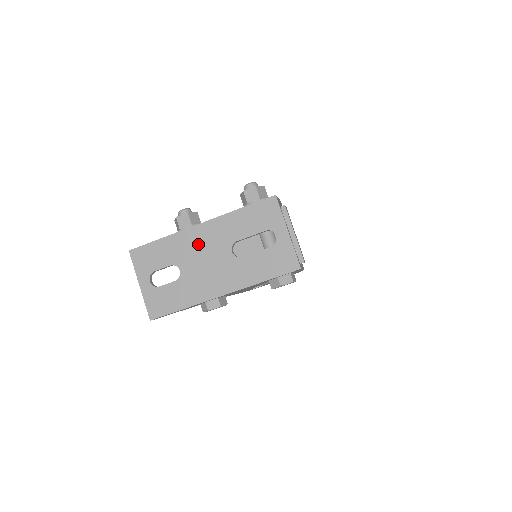
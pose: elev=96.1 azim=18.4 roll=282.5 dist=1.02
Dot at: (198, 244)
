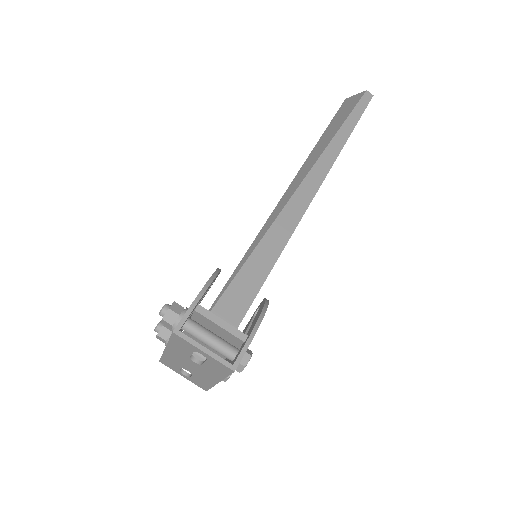
Dot at: (177, 359)
